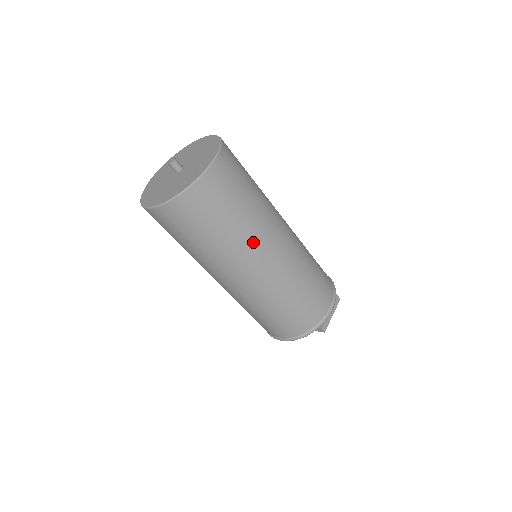
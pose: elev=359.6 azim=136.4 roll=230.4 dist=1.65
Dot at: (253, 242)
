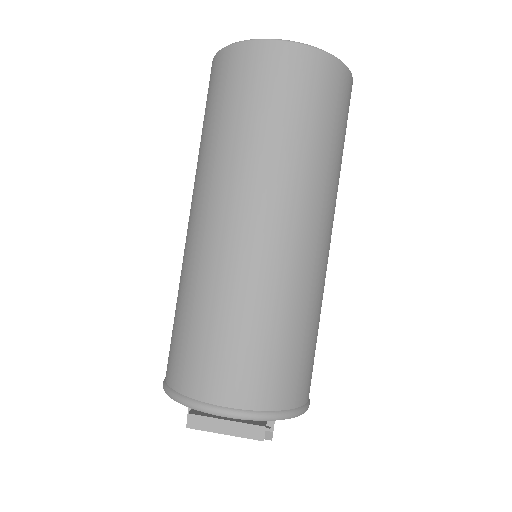
Dot at: (230, 176)
